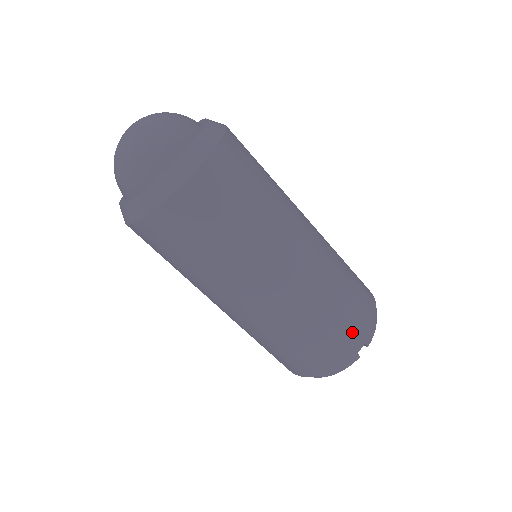
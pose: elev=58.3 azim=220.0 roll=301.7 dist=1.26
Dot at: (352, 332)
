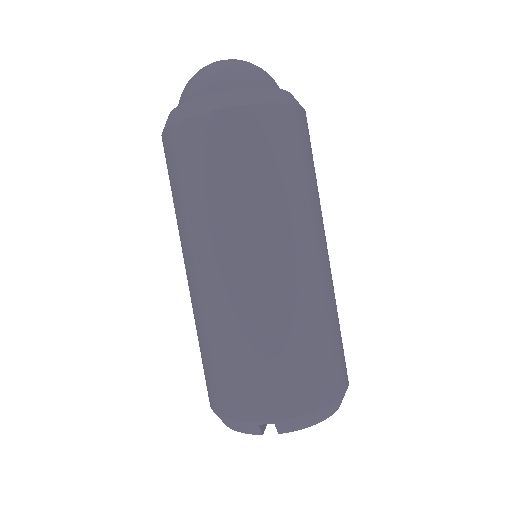
Dot at: (266, 396)
